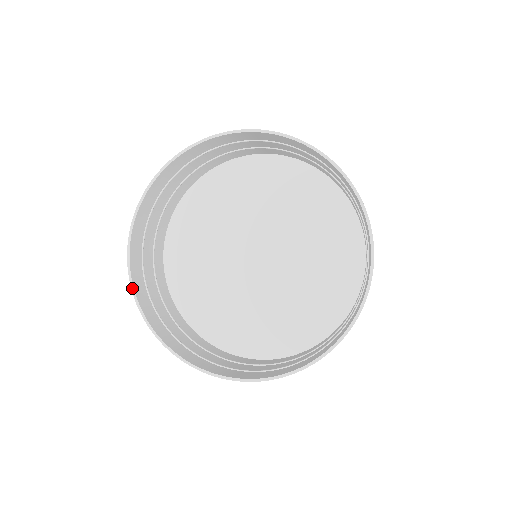
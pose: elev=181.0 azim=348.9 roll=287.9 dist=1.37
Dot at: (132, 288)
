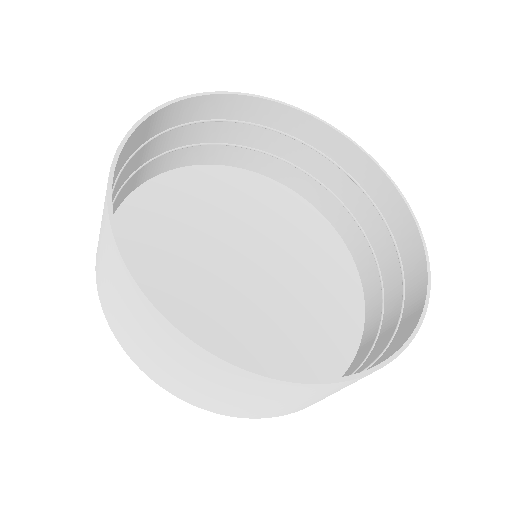
Dot at: (154, 111)
